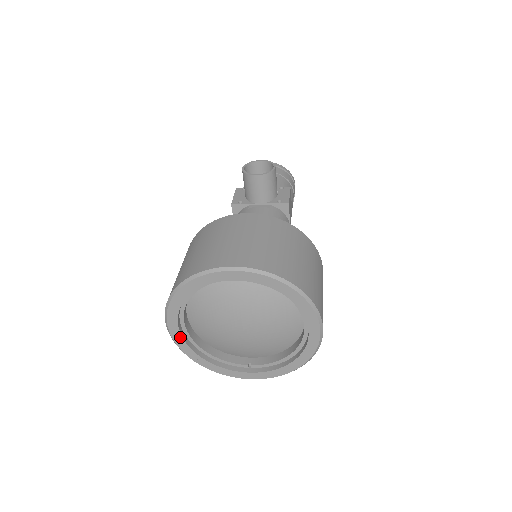
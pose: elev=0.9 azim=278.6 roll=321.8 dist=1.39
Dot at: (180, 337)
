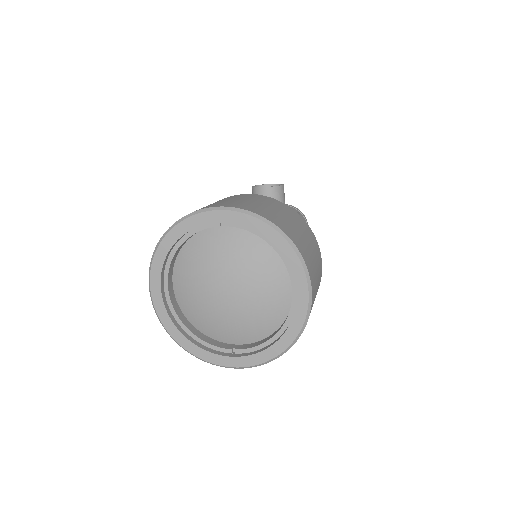
Dot at: (161, 303)
